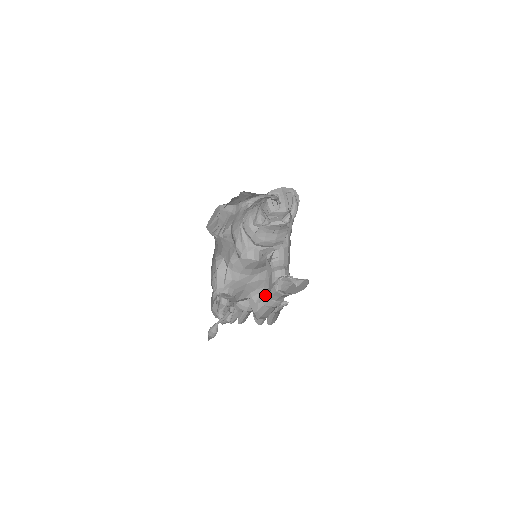
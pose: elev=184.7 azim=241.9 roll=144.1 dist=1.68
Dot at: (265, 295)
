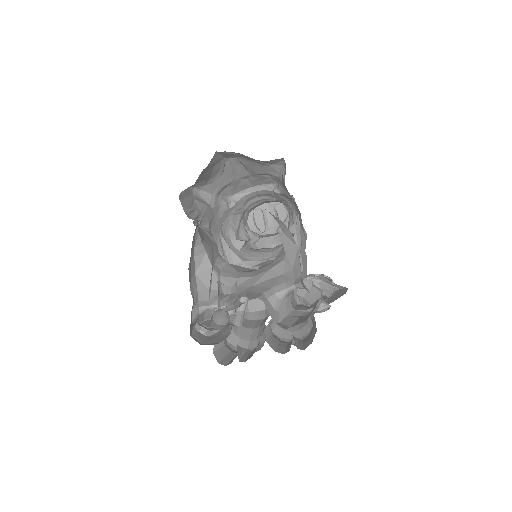
Dot at: (287, 299)
